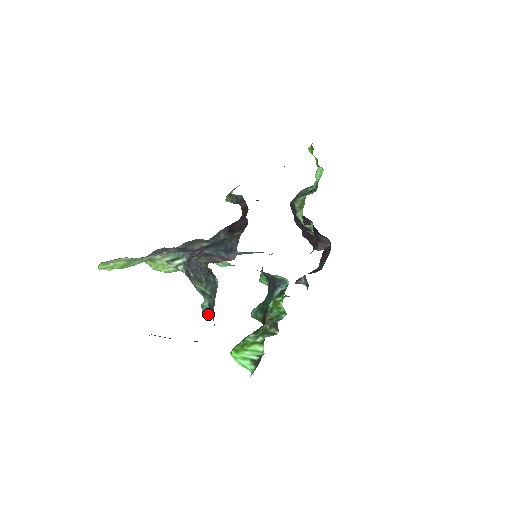
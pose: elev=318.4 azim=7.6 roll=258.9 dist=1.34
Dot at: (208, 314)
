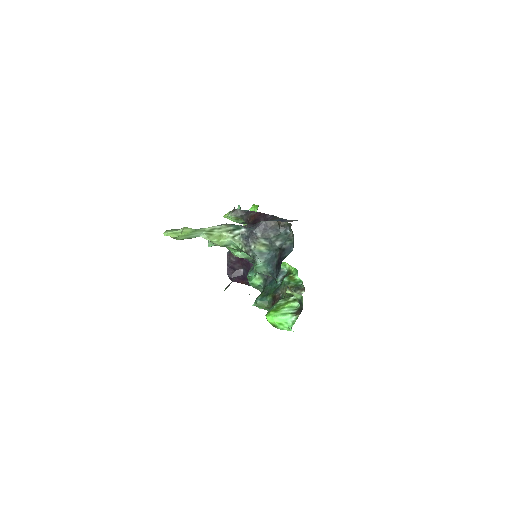
Dot at: (286, 254)
